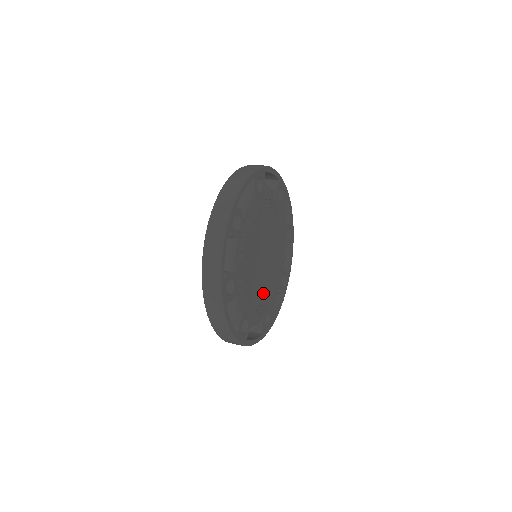
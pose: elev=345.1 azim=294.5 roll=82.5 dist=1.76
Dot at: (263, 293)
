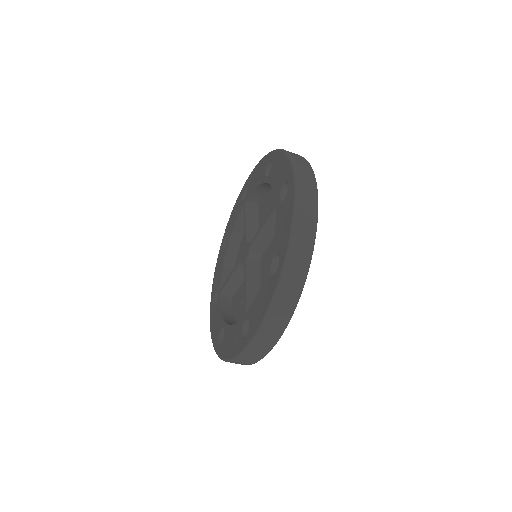
Dot at: occluded
